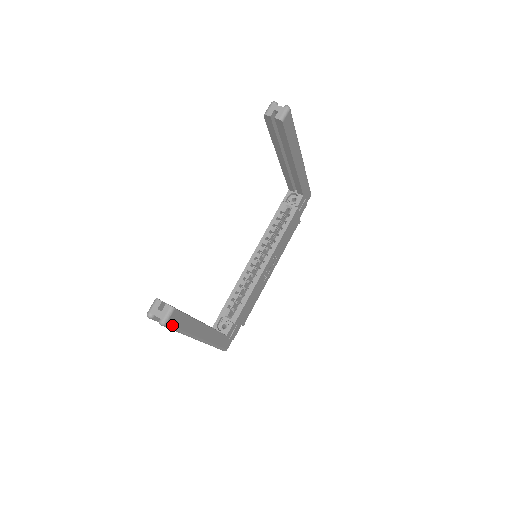
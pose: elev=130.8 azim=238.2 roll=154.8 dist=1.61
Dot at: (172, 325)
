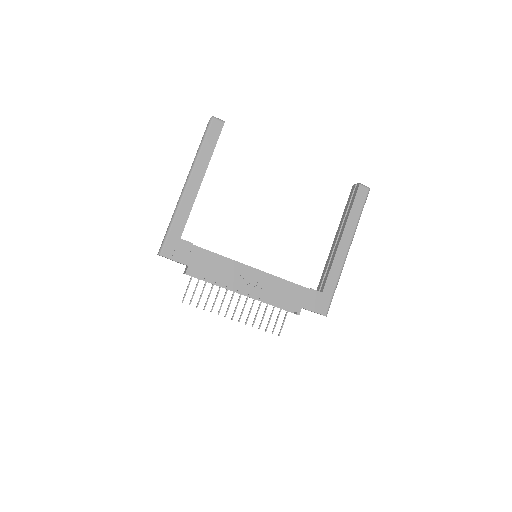
Dot at: (211, 127)
